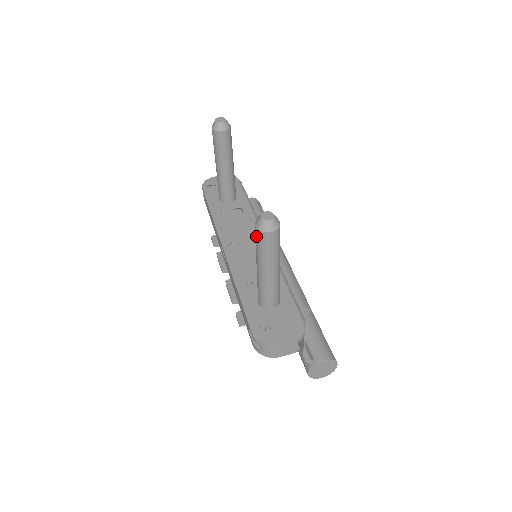
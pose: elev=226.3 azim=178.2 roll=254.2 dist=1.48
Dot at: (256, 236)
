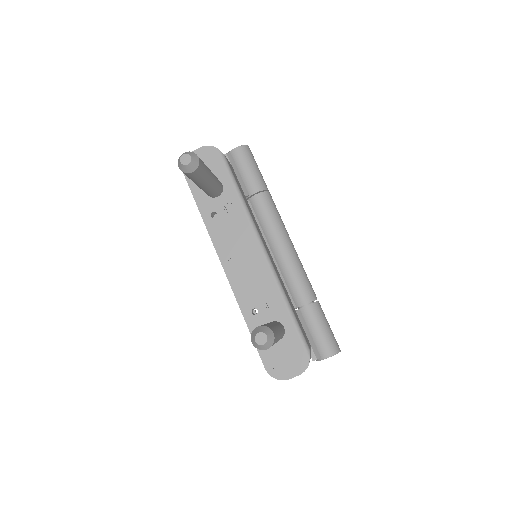
Dot at: occluded
